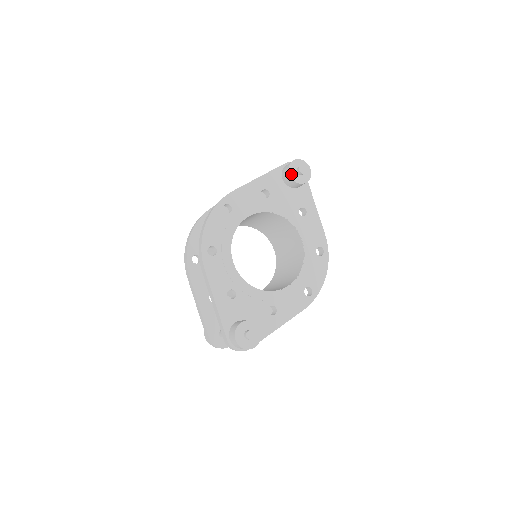
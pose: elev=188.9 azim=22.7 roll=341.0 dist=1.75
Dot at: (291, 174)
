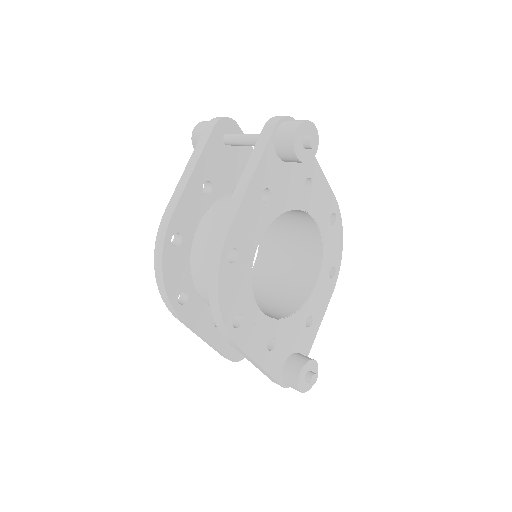
Dot at: (298, 155)
